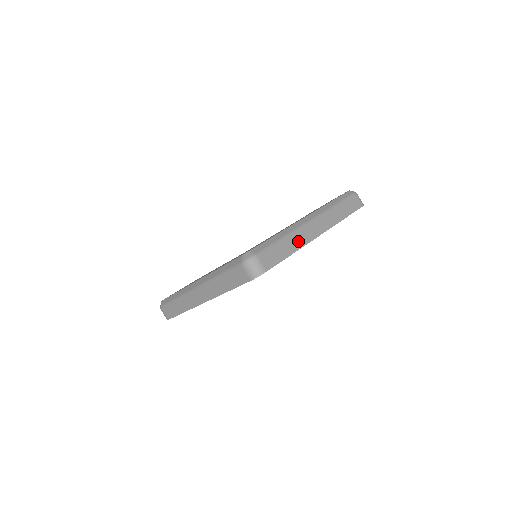
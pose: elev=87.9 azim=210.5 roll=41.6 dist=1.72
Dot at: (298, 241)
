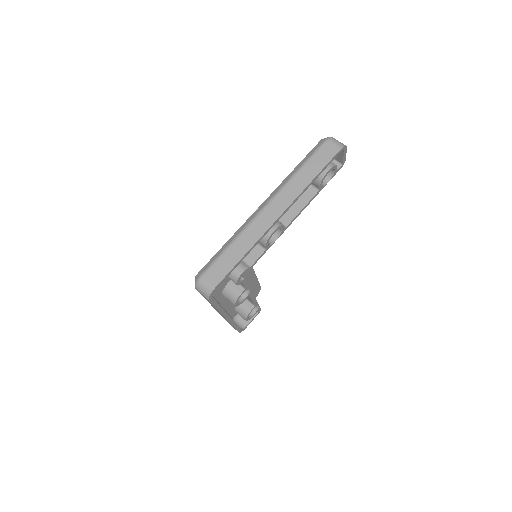
Dot at: (250, 238)
